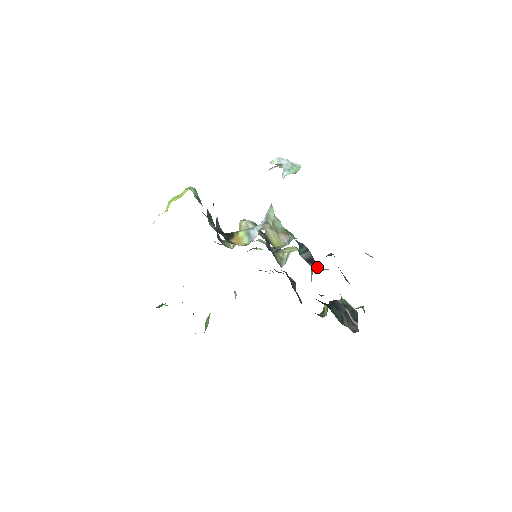
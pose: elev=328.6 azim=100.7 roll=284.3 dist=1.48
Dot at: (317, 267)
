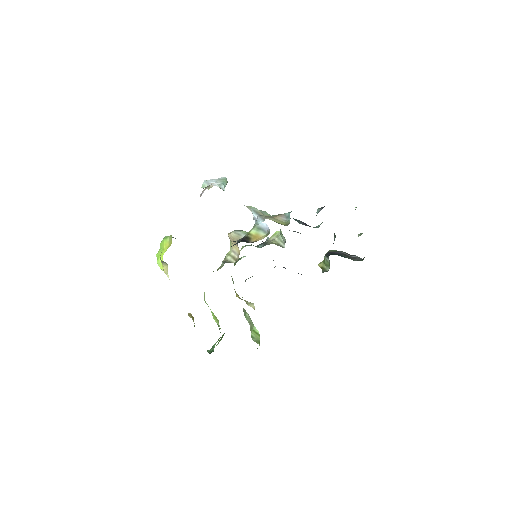
Dot at: (313, 227)
